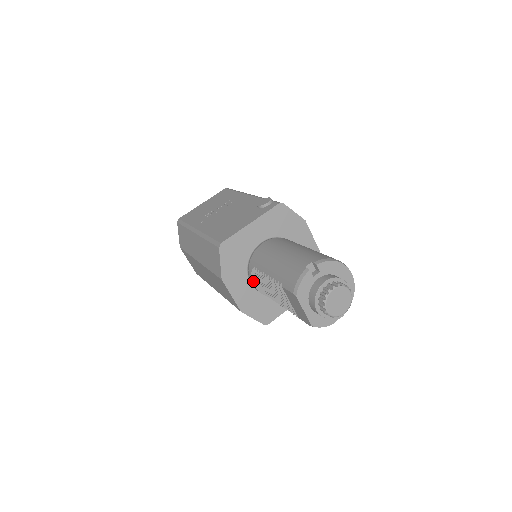
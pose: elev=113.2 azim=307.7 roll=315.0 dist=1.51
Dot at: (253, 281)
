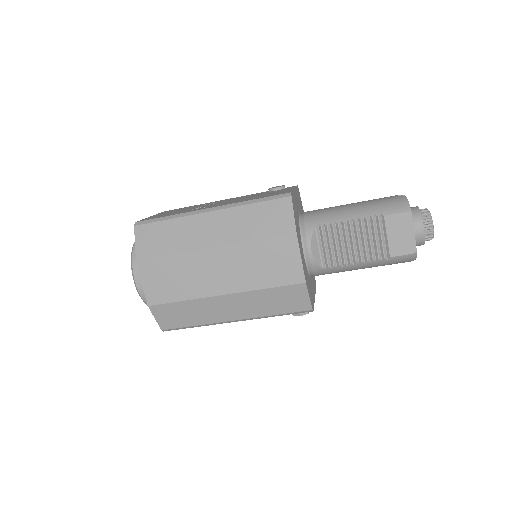
Dot at: (312, 245)
